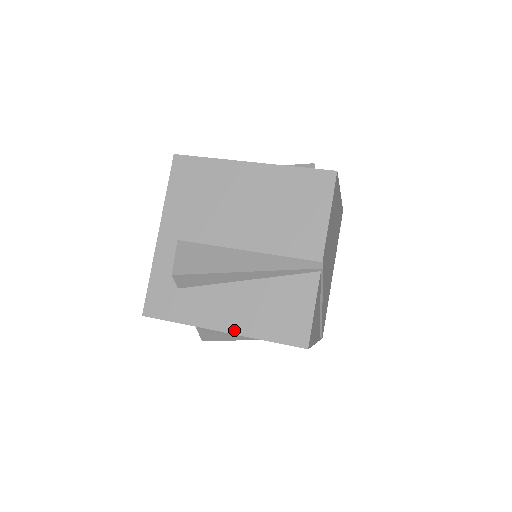
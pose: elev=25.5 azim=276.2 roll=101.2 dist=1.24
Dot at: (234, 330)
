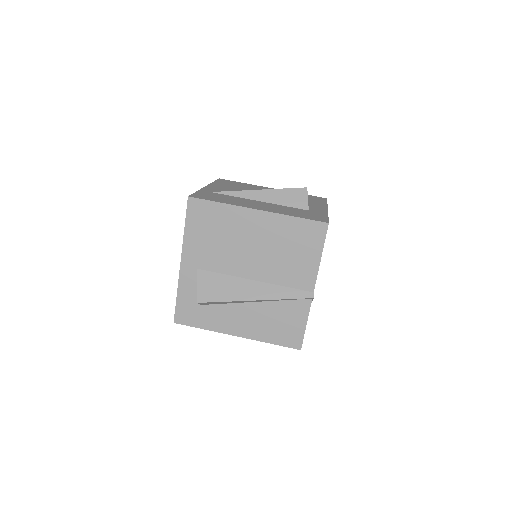
Dot at: (246, 336)
